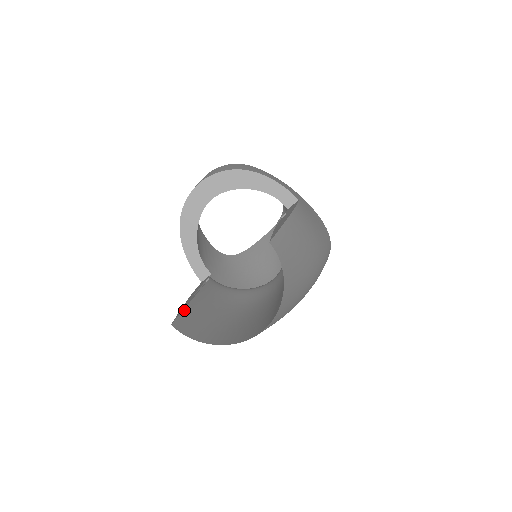
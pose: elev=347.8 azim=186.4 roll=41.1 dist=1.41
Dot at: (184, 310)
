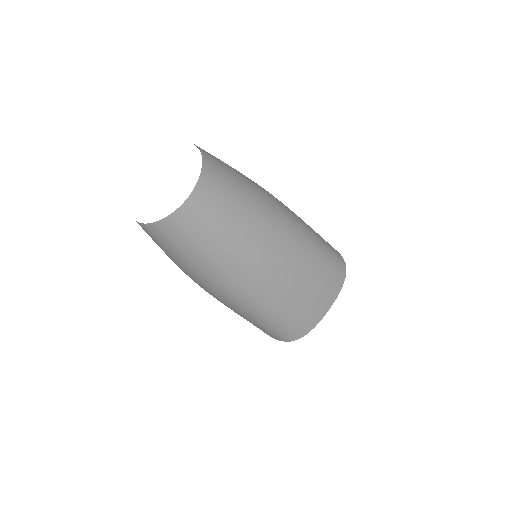
Dot at: occluded
